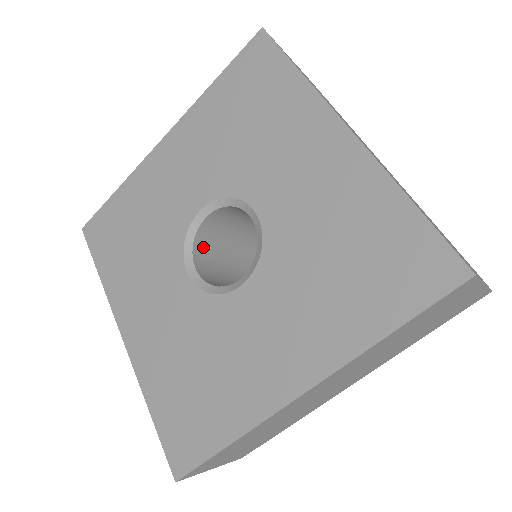
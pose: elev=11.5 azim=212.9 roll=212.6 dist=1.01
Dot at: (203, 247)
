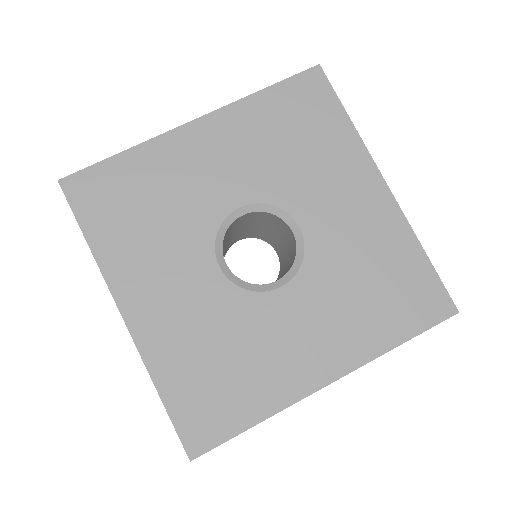
Dot at: (224, 240)
